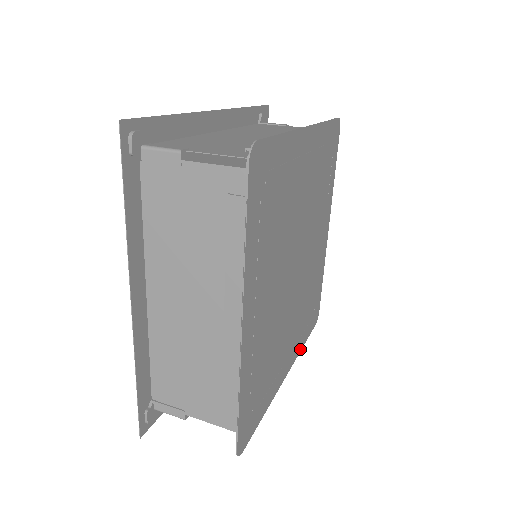
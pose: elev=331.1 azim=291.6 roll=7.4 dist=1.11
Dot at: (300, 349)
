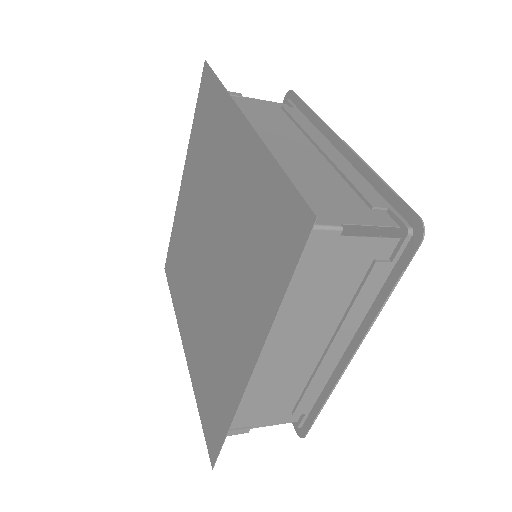
Dot at: occluded
